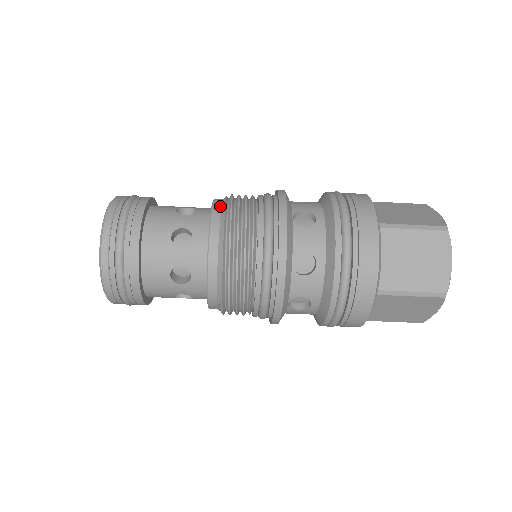
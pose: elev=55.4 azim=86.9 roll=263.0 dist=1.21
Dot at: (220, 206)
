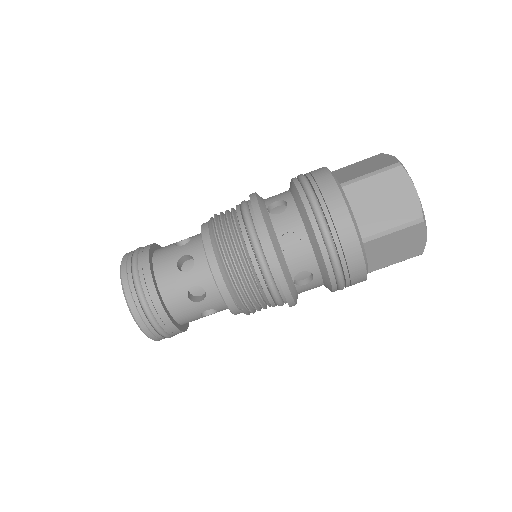
Dot at: (207, 226)
